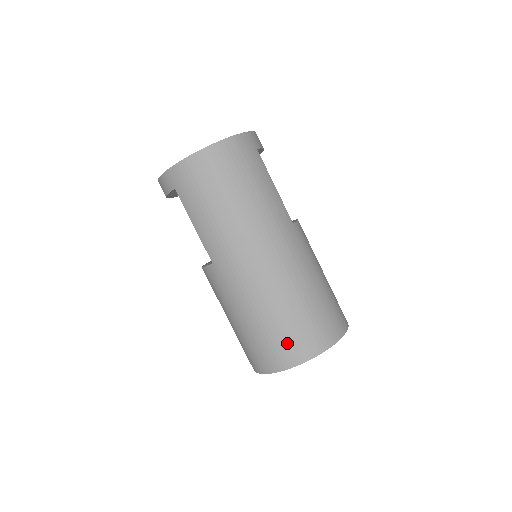
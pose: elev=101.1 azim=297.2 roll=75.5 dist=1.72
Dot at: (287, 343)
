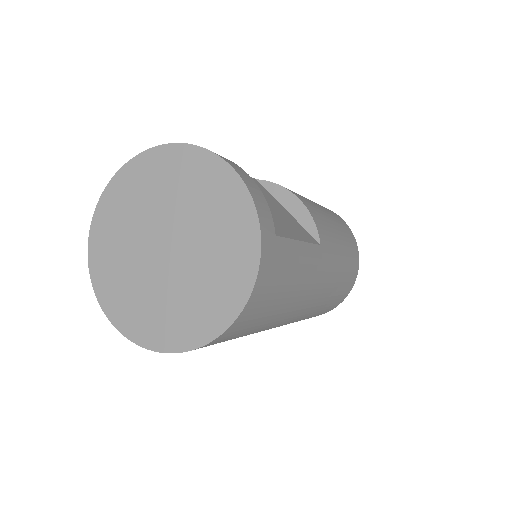
Dot at: occluded
